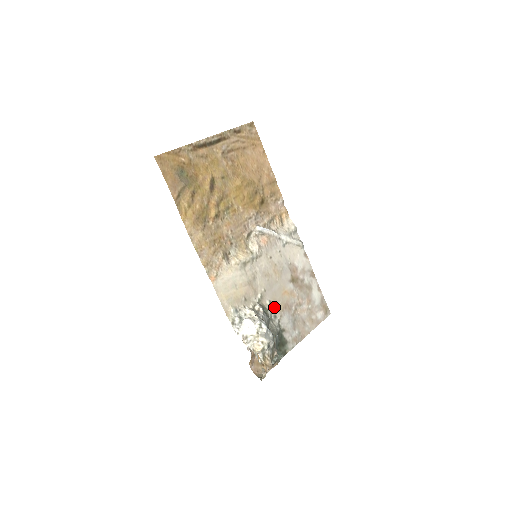
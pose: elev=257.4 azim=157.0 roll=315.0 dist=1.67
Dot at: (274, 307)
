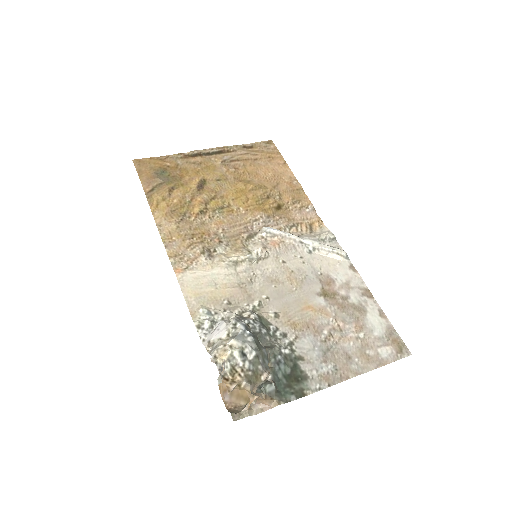
Dot at: (284, 323)
